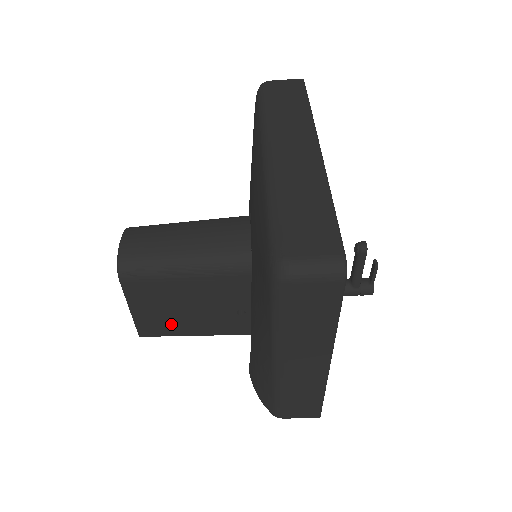
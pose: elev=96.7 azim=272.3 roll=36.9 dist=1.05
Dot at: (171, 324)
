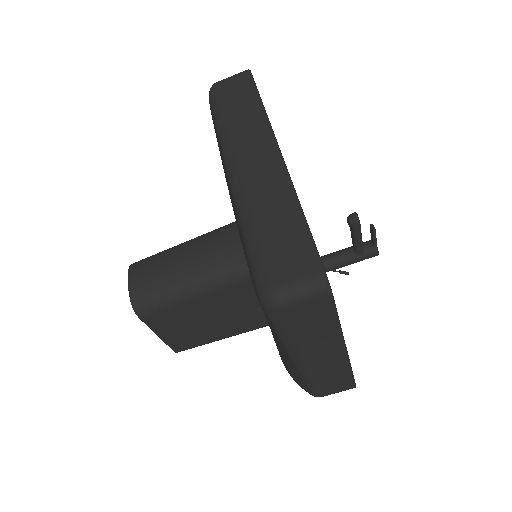
Dot at: (199, 336)
